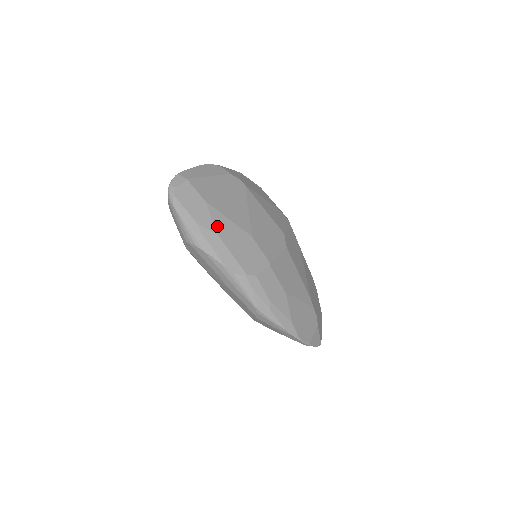
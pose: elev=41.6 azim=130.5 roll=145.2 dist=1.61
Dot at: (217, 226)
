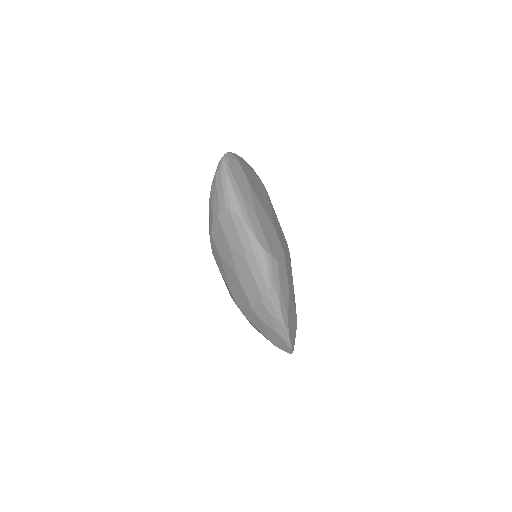
Dot at: (255, 206)
